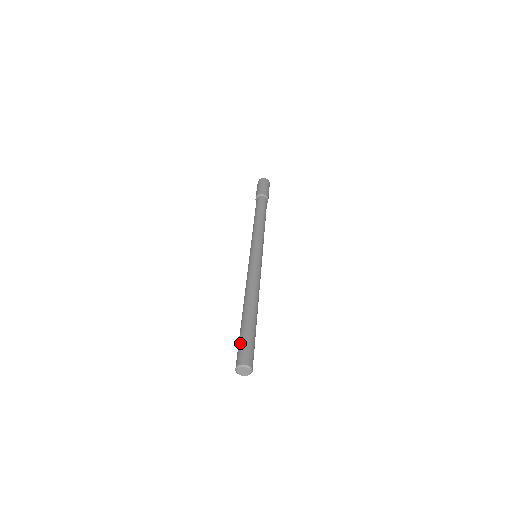
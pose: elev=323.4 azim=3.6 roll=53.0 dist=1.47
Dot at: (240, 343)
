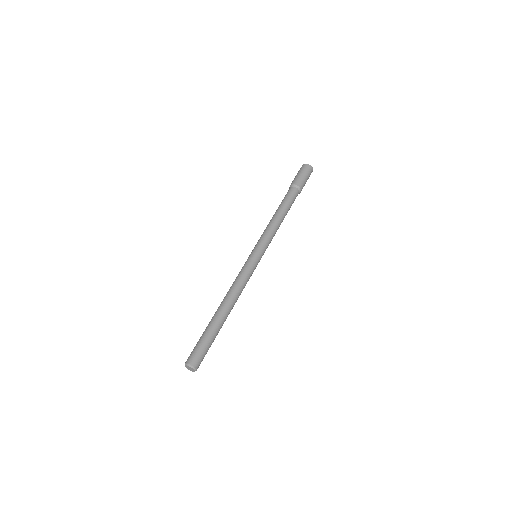
Dot at: (199, 343)
